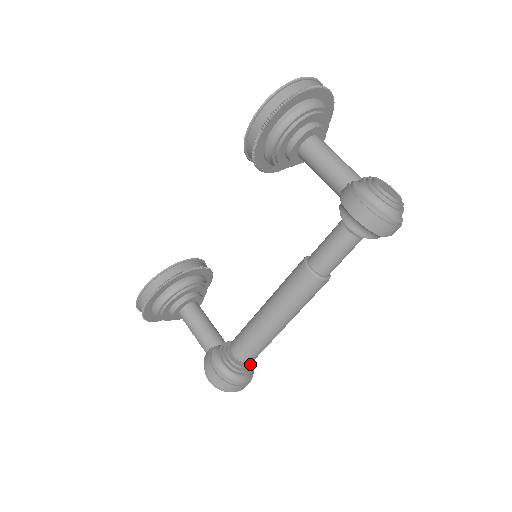
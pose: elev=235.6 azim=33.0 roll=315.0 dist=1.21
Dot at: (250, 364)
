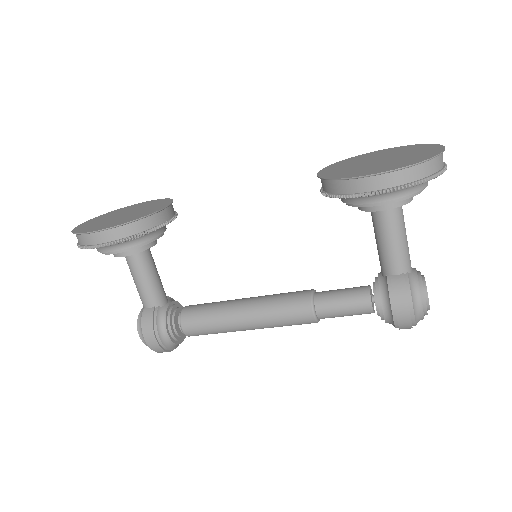
Dot at: occluded
